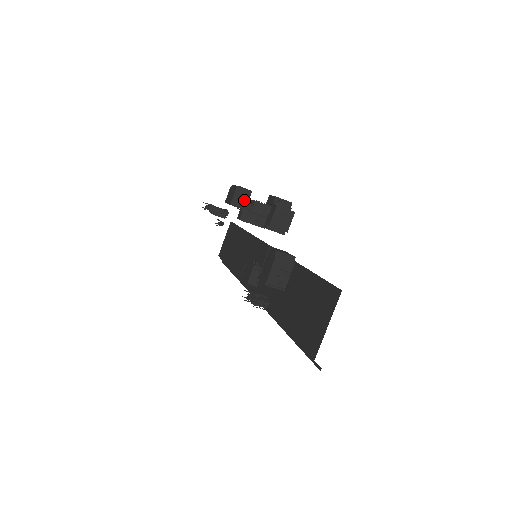
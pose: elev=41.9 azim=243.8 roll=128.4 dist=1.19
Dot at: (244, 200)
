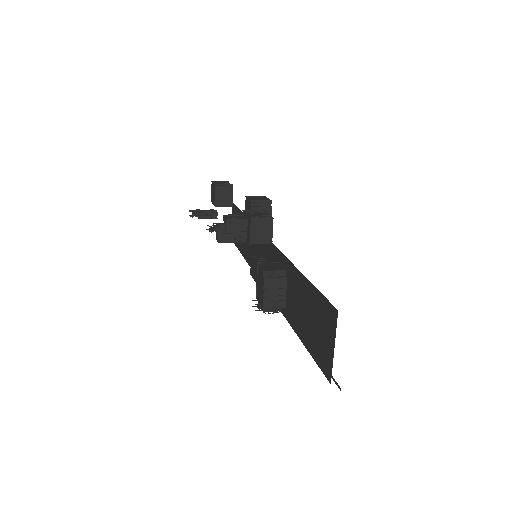
Dot at: (228, 197)
